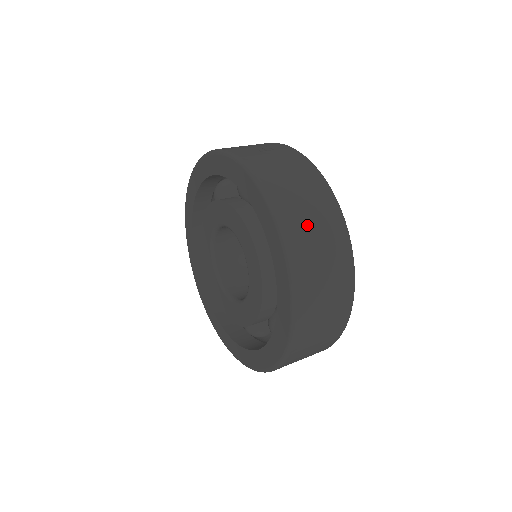
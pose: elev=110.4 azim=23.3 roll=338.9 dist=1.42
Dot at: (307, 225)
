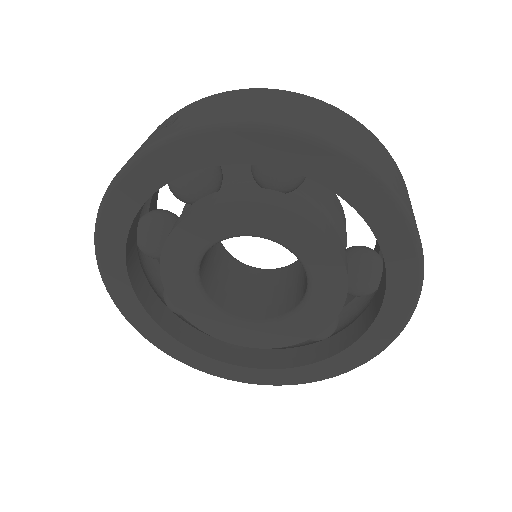
Dot at: (319, 121)
